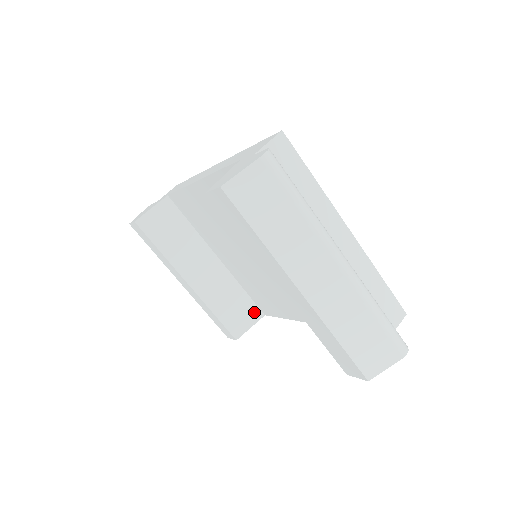
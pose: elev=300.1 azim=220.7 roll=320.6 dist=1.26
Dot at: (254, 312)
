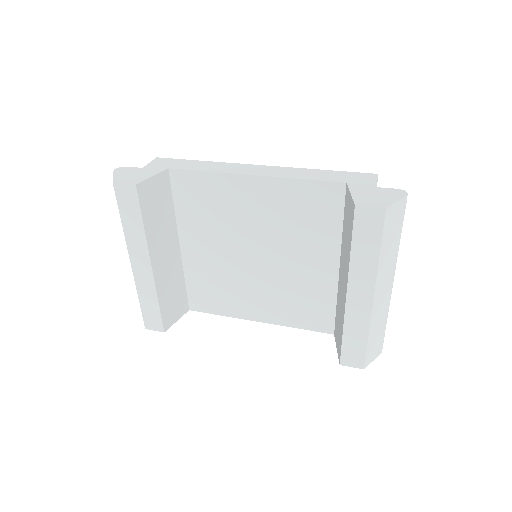
Dot at: (184, 306)
